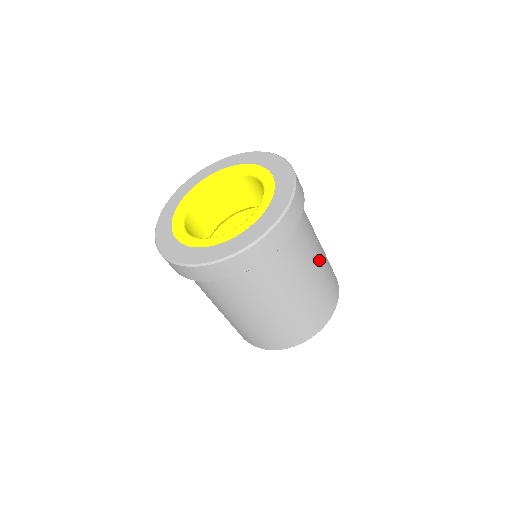
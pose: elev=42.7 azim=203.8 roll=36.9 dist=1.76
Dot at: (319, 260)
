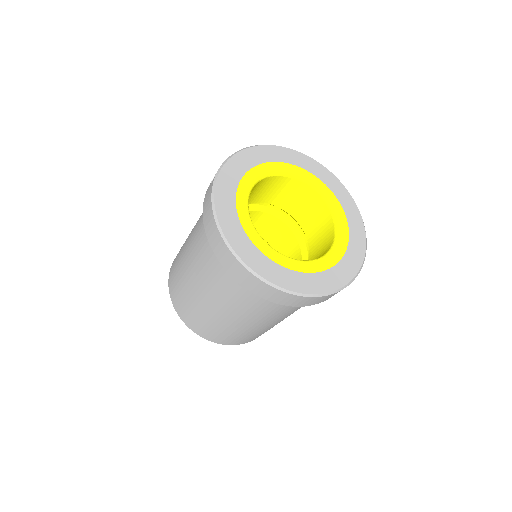
Dot at: occluded
